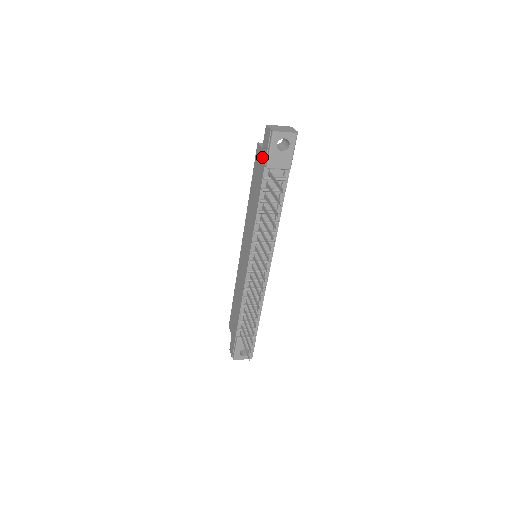
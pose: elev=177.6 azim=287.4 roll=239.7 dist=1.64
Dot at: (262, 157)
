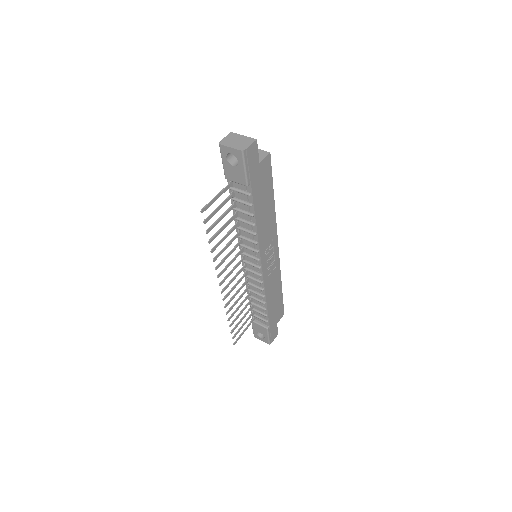
Dot at: occluded
